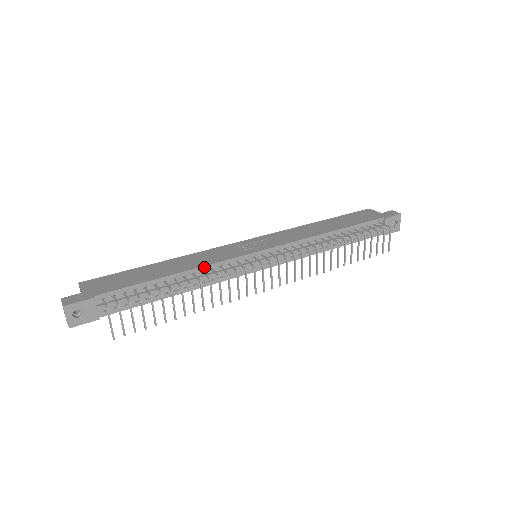
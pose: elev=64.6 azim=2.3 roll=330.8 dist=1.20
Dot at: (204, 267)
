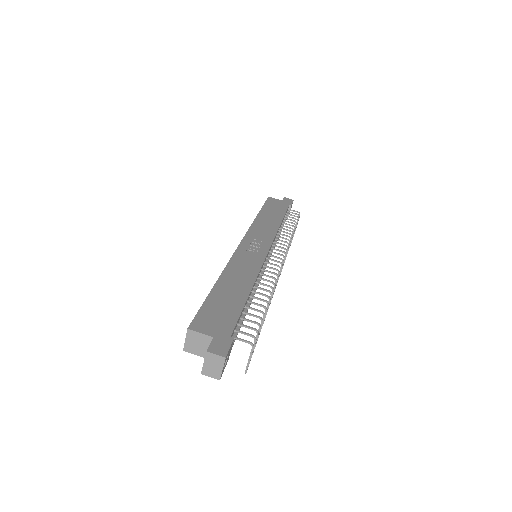
Dot at: (257, 277)
